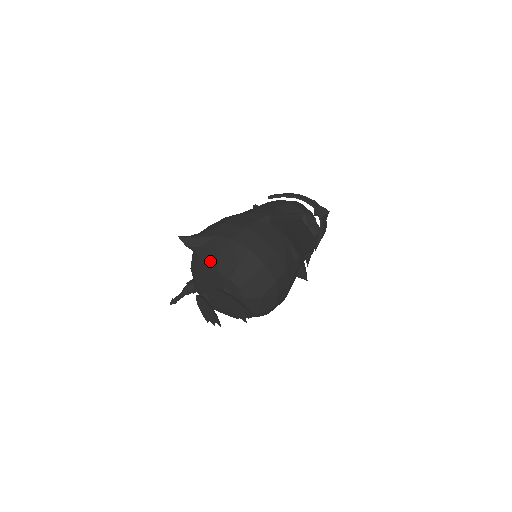
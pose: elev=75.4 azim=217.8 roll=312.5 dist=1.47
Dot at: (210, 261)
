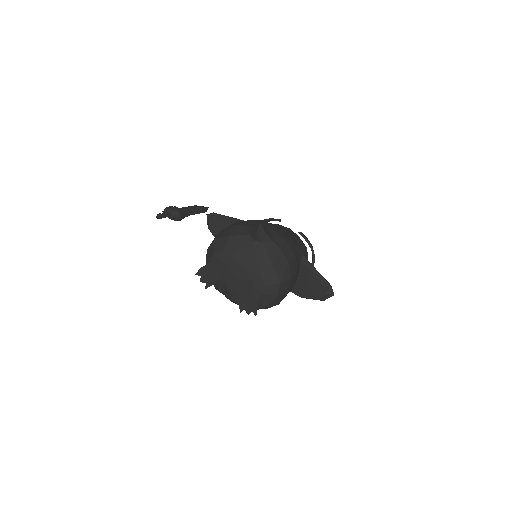
Dot at: (262, 259)
